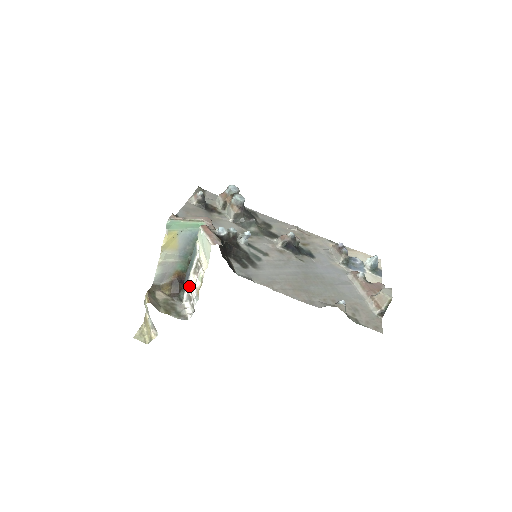
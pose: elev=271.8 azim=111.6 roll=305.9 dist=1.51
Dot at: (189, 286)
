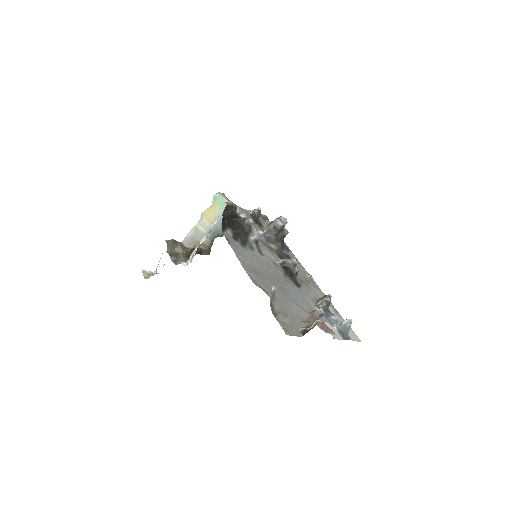
Dot at: (197, 247)
